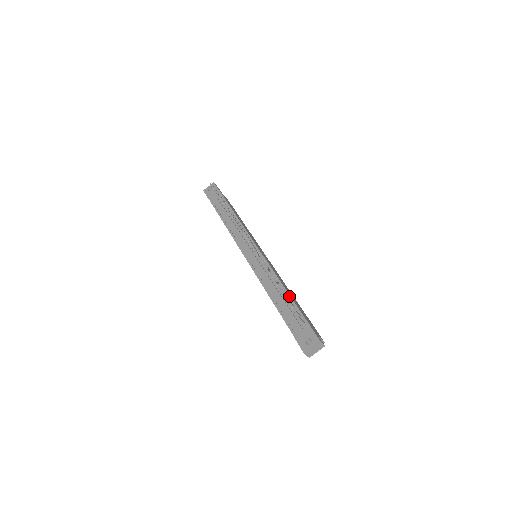
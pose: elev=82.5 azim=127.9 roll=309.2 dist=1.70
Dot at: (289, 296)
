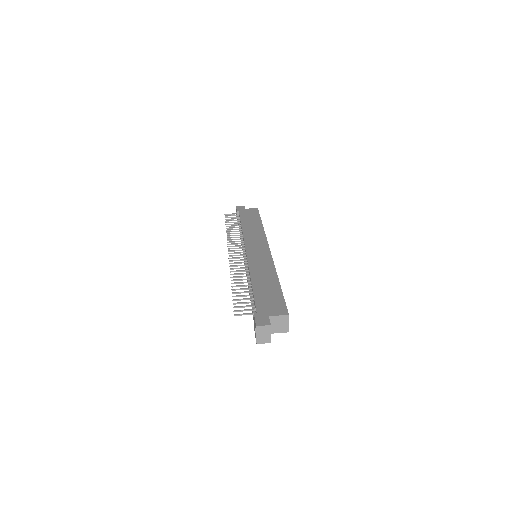
Dot at: (252, 289)
